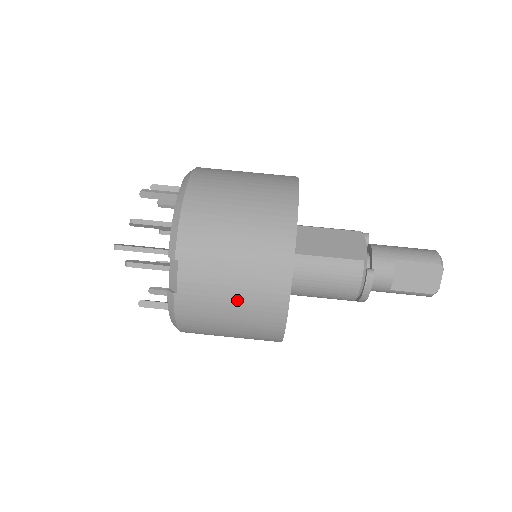
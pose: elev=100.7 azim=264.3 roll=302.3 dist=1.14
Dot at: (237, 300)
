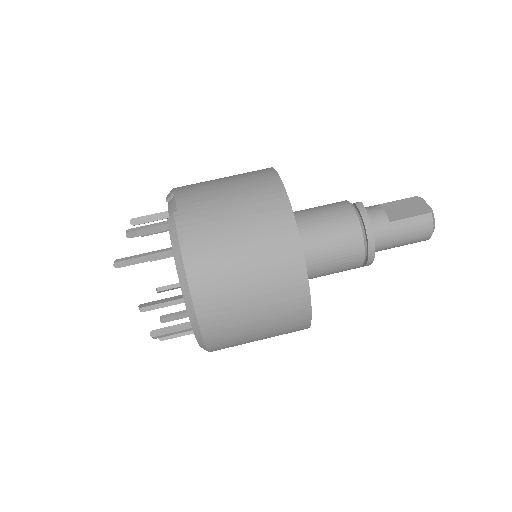
Dot at: (236, 199)
